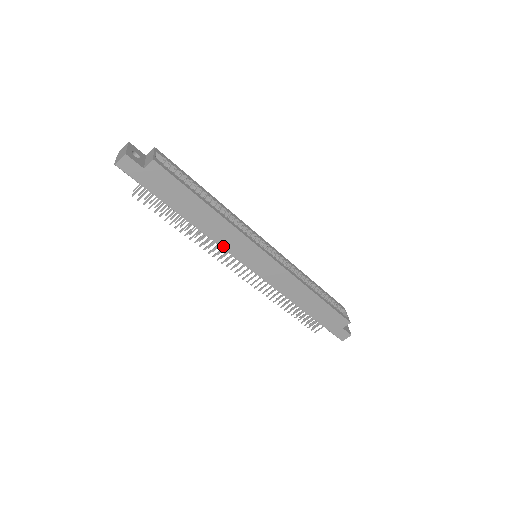
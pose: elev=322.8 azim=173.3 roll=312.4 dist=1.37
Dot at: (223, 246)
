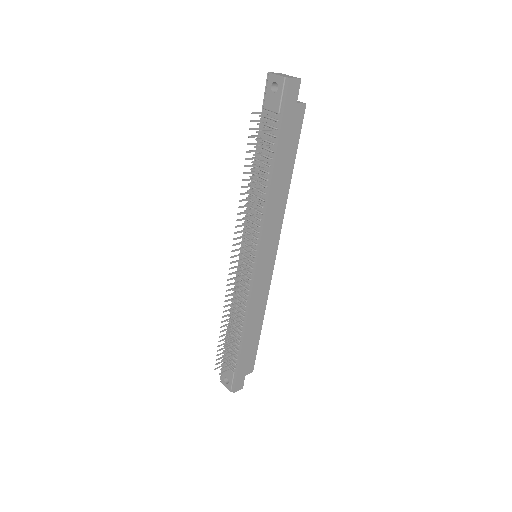
Dot at: (265, 224)
